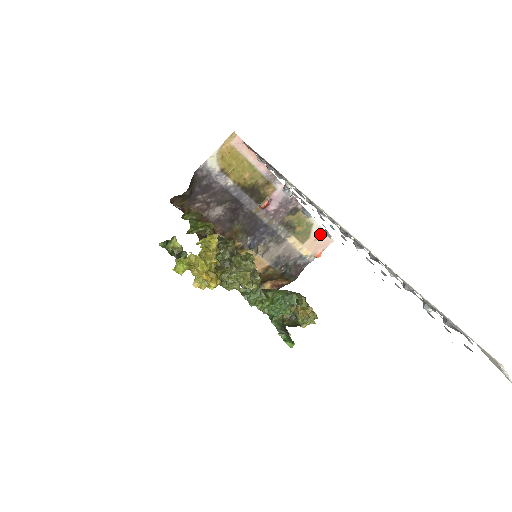
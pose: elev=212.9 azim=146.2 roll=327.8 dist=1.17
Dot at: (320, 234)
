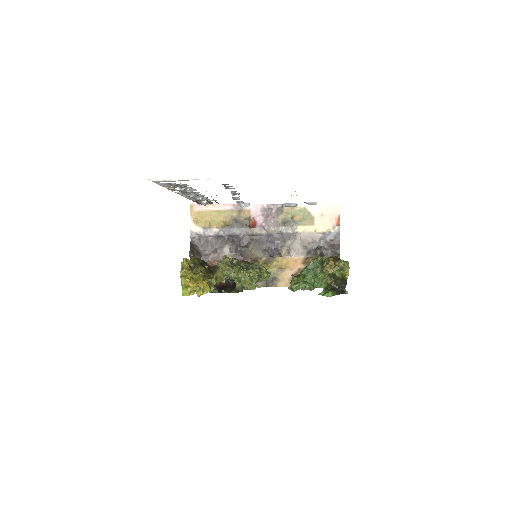
Dot at: (321, 209)
